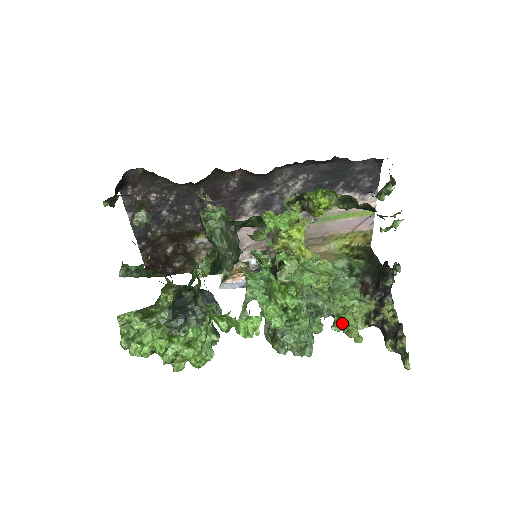
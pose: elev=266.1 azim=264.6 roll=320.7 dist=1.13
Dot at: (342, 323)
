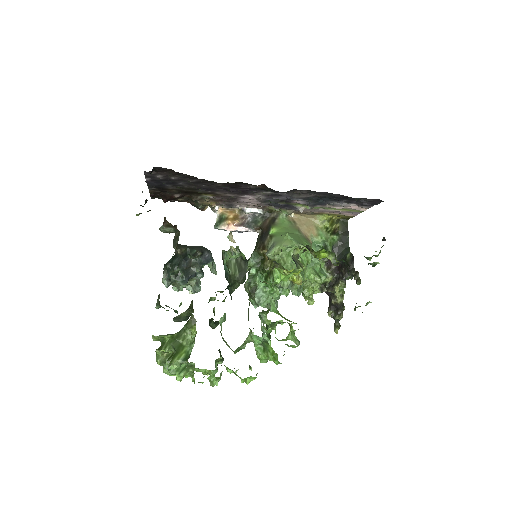
Dot at: (304, 292)
